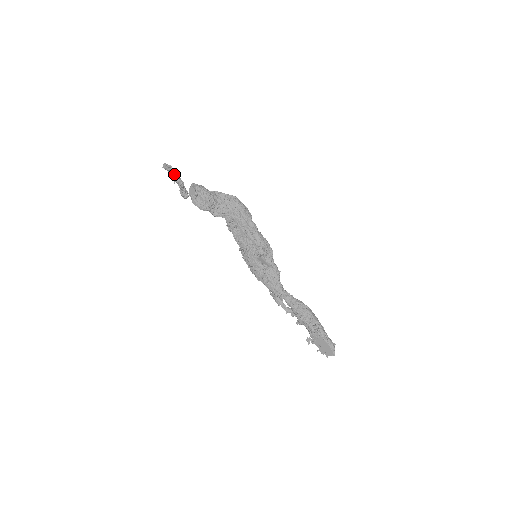
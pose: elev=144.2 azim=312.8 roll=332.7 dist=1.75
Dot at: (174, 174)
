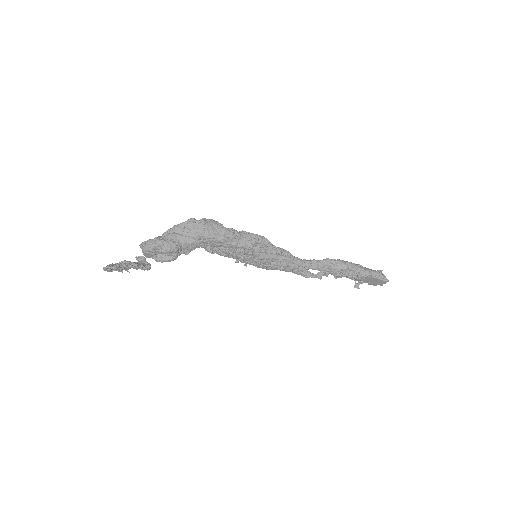
Dot at: (121, 266)
